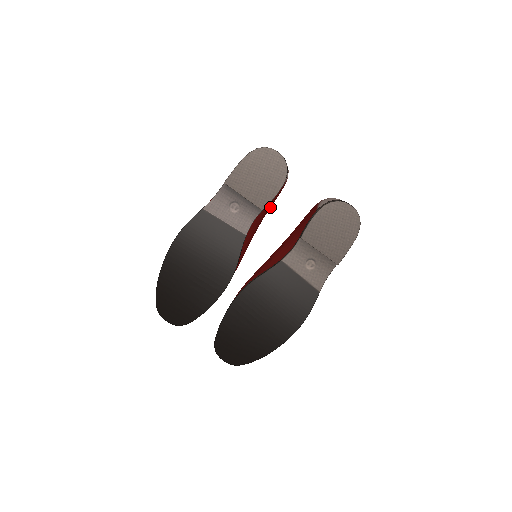
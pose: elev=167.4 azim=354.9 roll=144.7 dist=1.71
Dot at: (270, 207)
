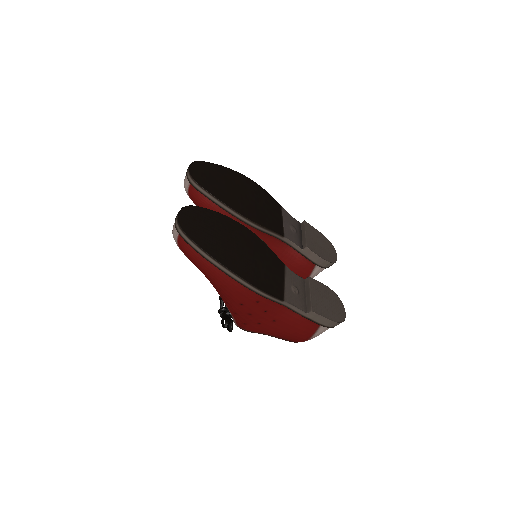
Dot at: occluded
